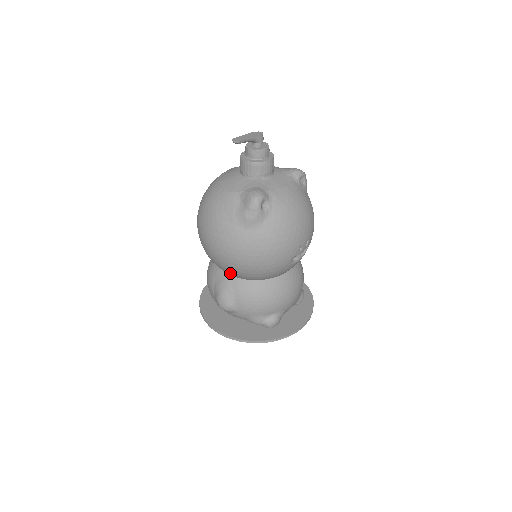
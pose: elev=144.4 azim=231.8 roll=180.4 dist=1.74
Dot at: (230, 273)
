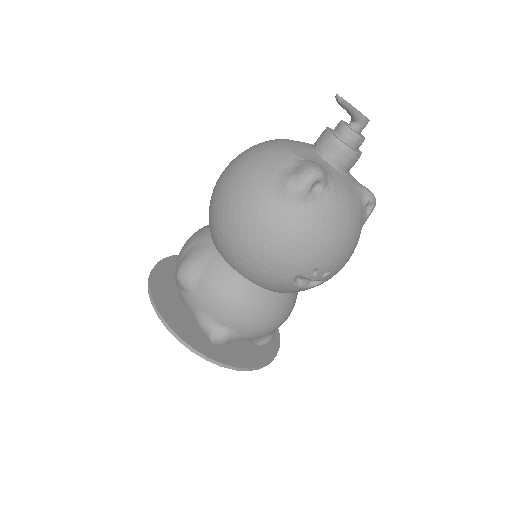
Dot at: (218, 242)
